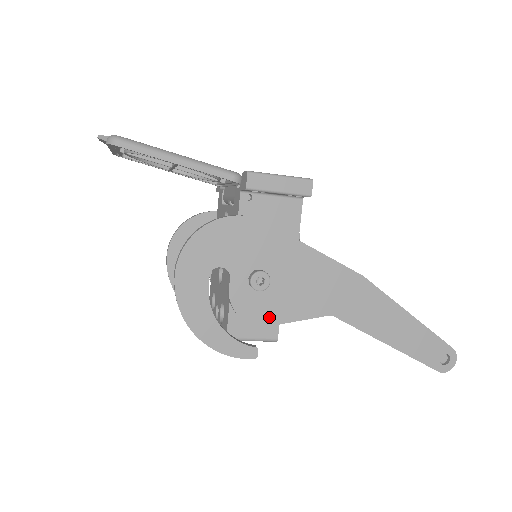
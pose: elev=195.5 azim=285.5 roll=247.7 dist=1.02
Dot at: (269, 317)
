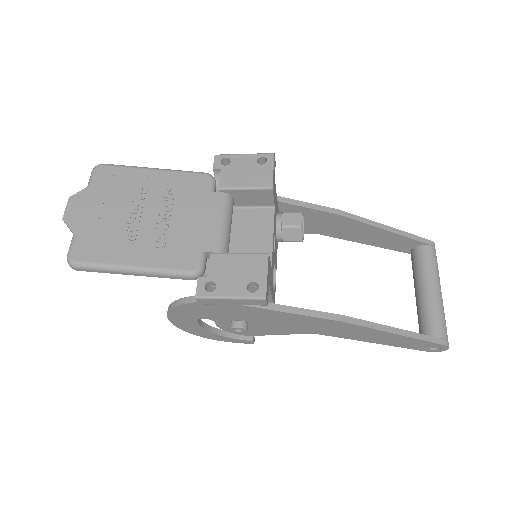
Dot at: (256, 333)
